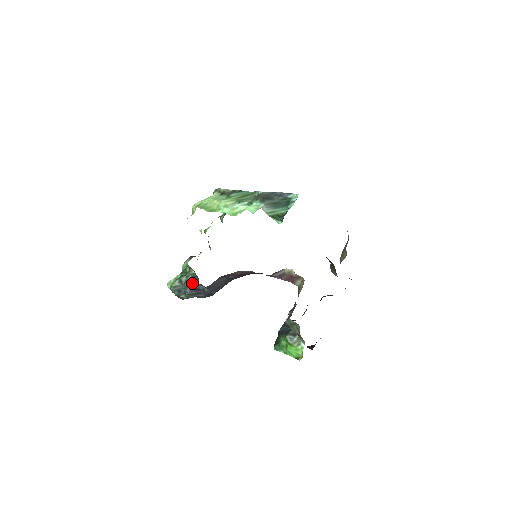
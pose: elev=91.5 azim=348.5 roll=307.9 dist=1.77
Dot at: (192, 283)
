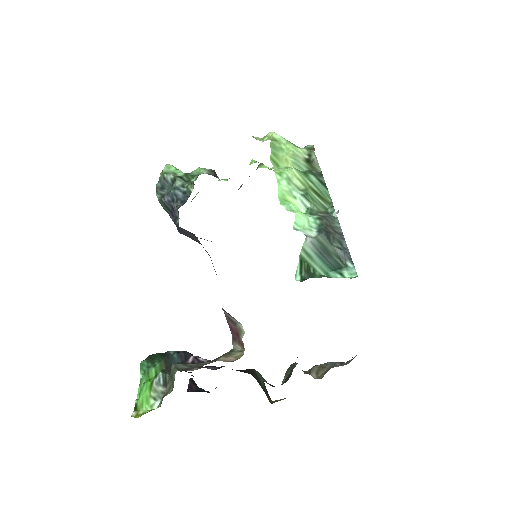
Dot at: (177, 198)
